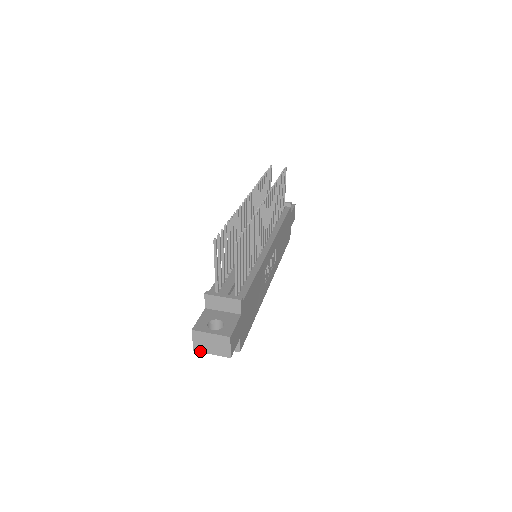
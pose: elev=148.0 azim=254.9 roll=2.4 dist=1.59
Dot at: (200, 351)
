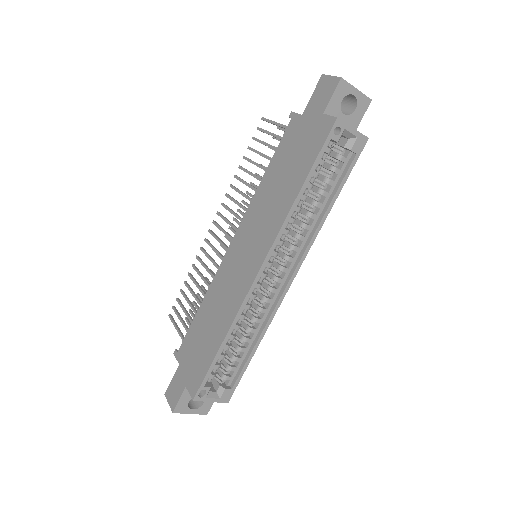
Dot at: (346, 82)
